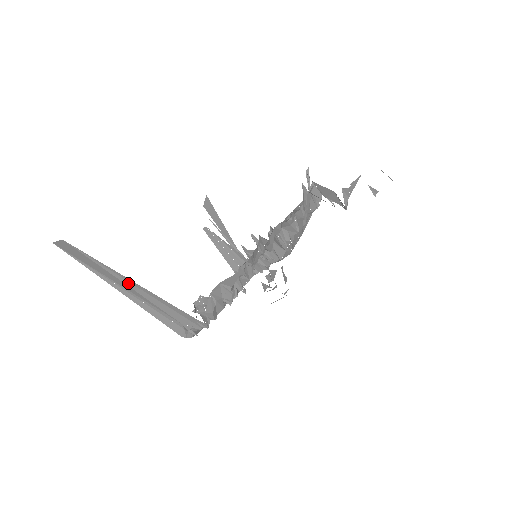
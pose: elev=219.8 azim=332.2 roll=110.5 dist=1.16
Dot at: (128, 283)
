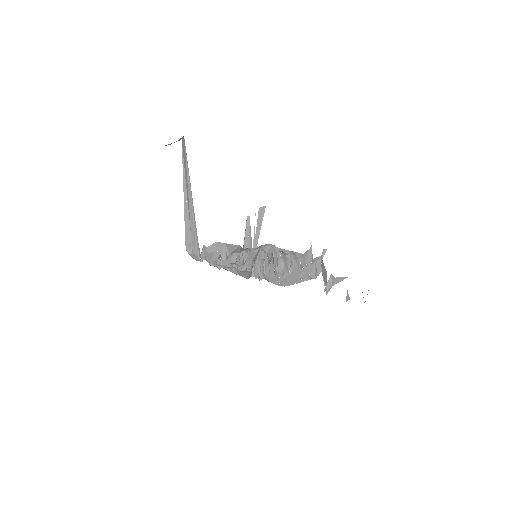
Dot at: (189, 186)
